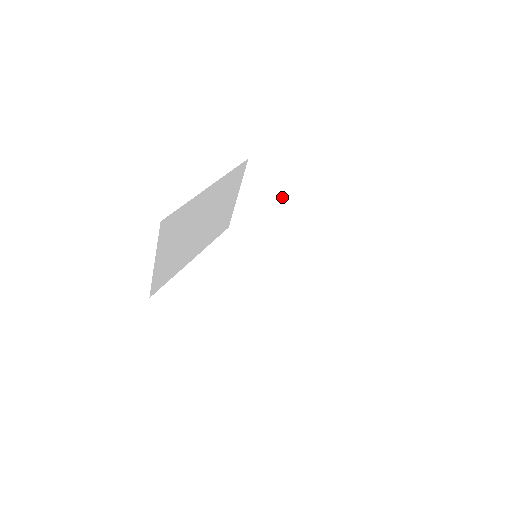
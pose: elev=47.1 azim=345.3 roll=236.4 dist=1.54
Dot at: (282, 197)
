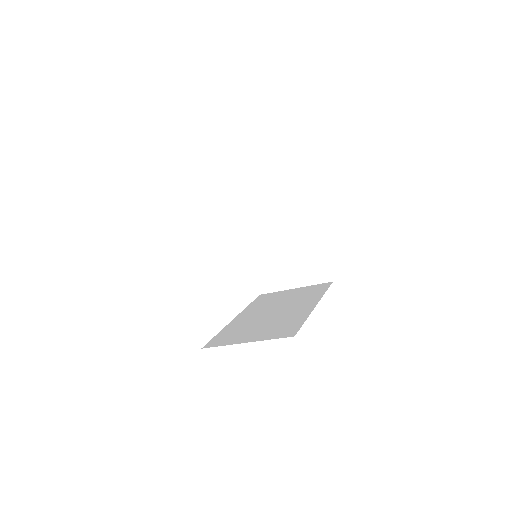
Dot at: (294, 219)
